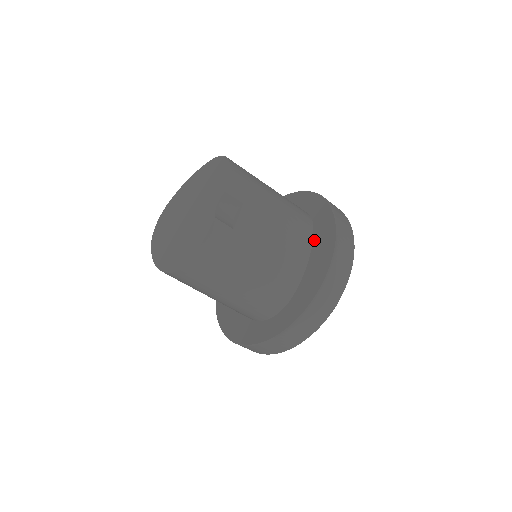
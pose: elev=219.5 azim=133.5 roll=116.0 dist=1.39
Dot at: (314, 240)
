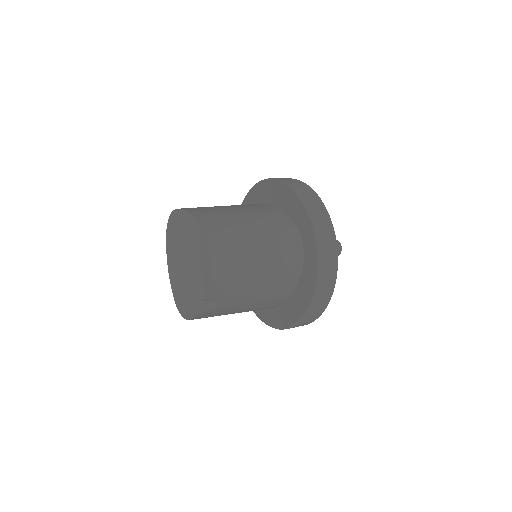
Dot at: (298, 284)
